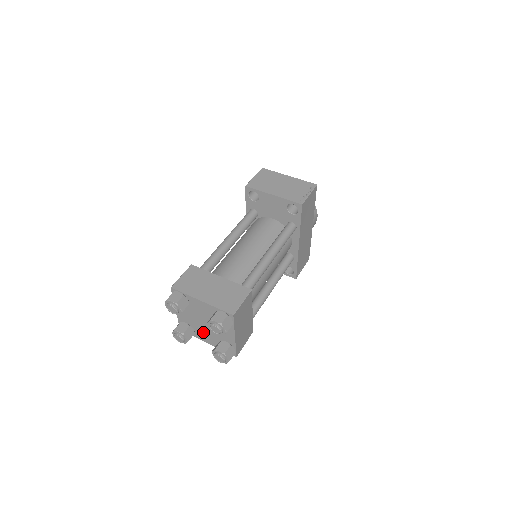
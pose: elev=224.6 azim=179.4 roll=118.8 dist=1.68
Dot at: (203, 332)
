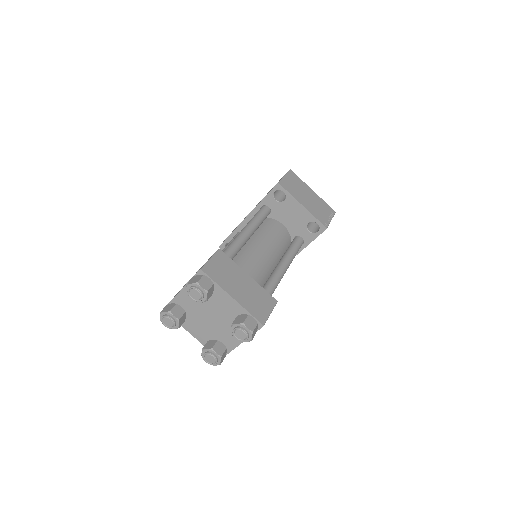
Dot at: (198, 324)
